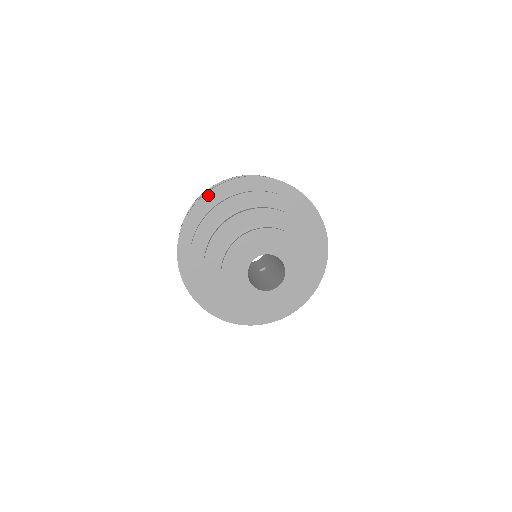
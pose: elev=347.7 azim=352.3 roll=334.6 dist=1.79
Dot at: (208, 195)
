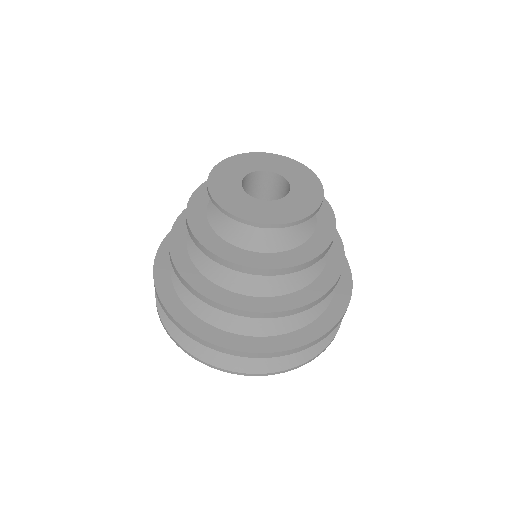
Dot at: (166, 241)
